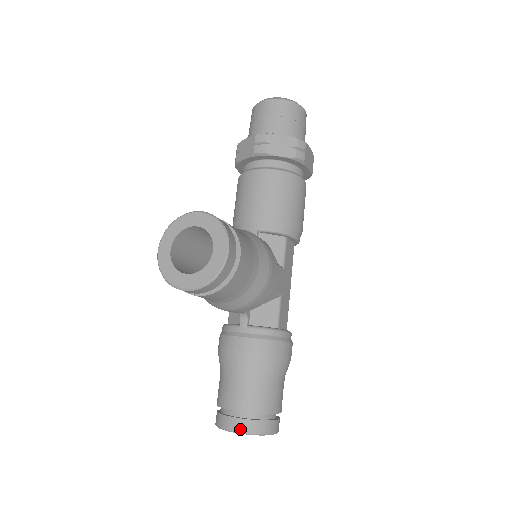
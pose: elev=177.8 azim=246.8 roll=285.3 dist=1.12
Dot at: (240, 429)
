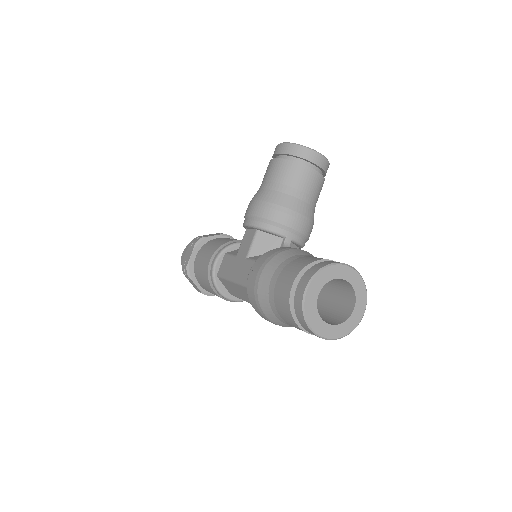
Dot at: (352, 267)
